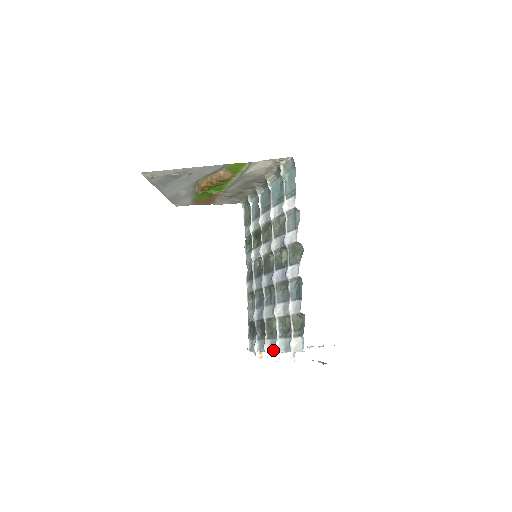
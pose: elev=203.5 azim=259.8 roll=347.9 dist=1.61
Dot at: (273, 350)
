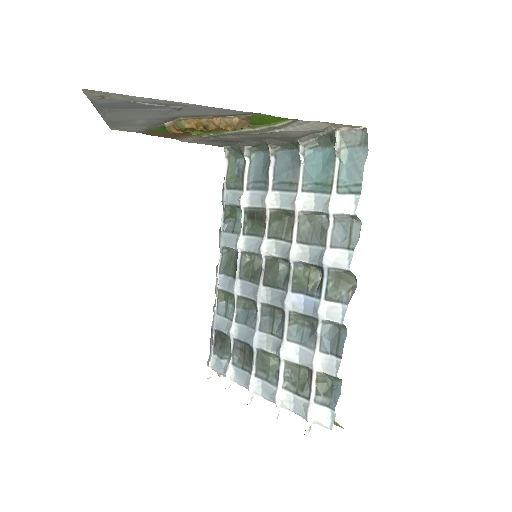
Dot at: (267, 399)
